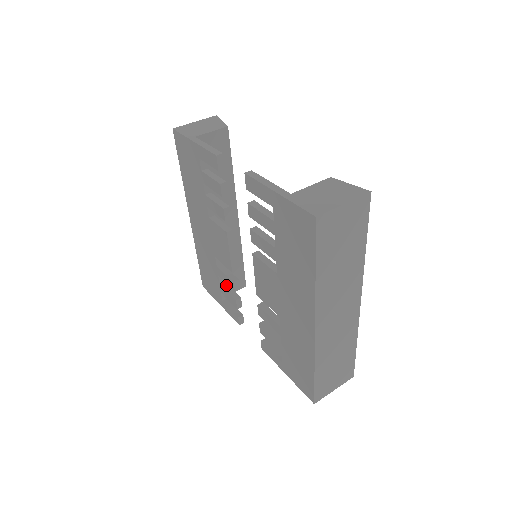
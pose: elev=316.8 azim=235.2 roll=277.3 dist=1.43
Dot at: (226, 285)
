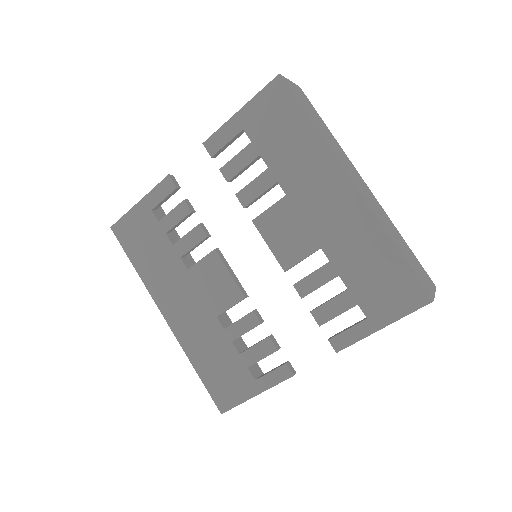
Dot at: (247, 349)
